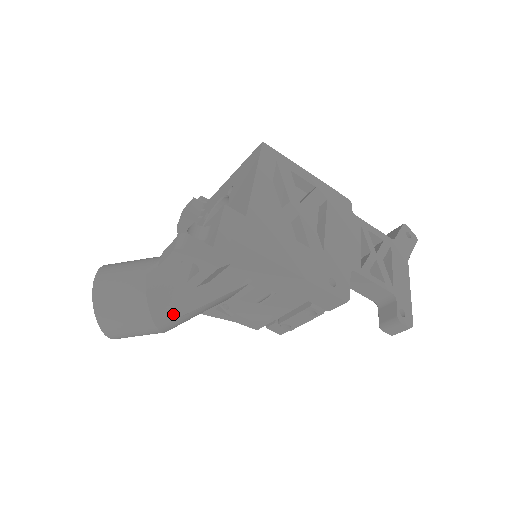
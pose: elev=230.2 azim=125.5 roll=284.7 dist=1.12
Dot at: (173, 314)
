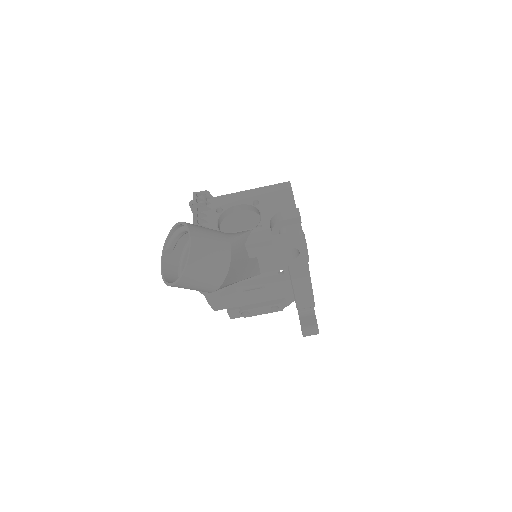
Dot at: (230, 280)
